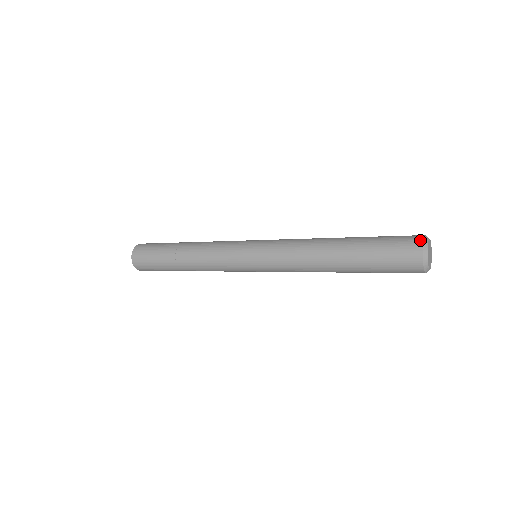
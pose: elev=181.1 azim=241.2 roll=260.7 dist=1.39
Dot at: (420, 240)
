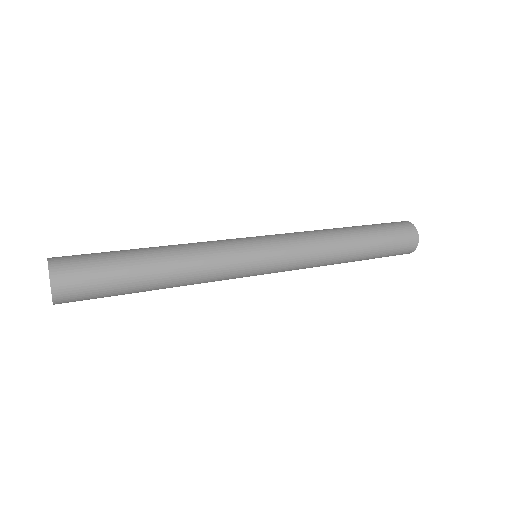
Dot at: (415, 230)
